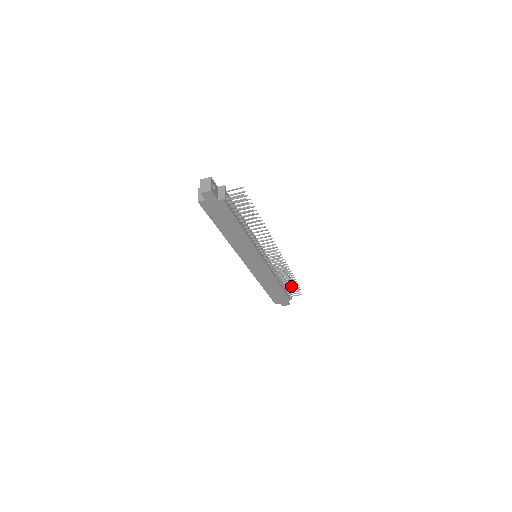
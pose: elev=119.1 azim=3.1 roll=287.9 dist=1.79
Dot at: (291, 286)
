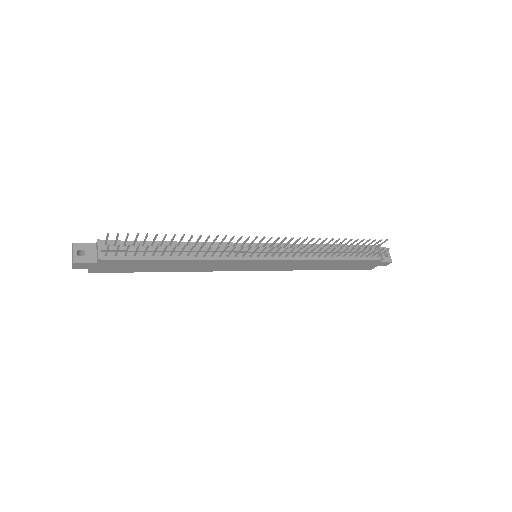
Dot at: (367, 245)
